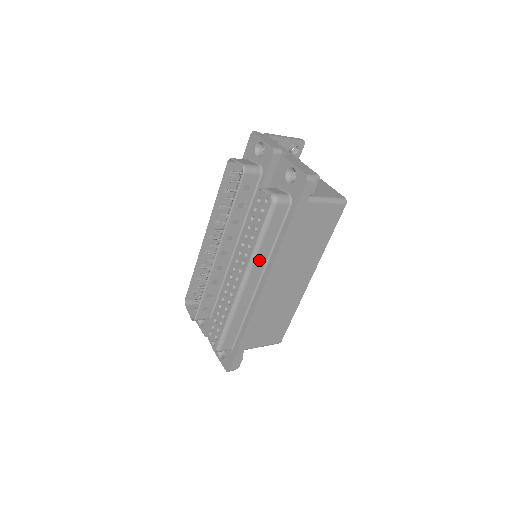
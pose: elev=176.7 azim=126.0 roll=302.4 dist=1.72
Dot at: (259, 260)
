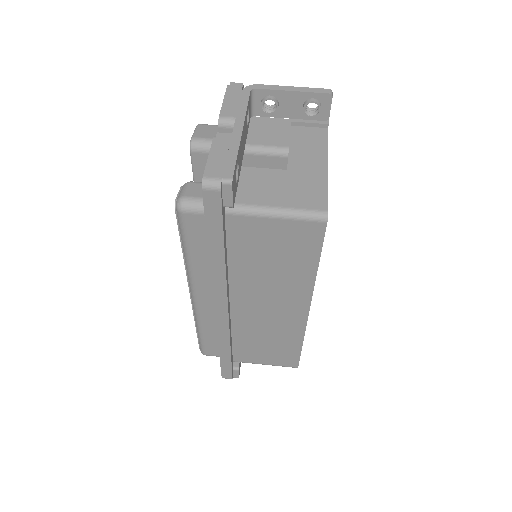
Dot at: (199, 276)
